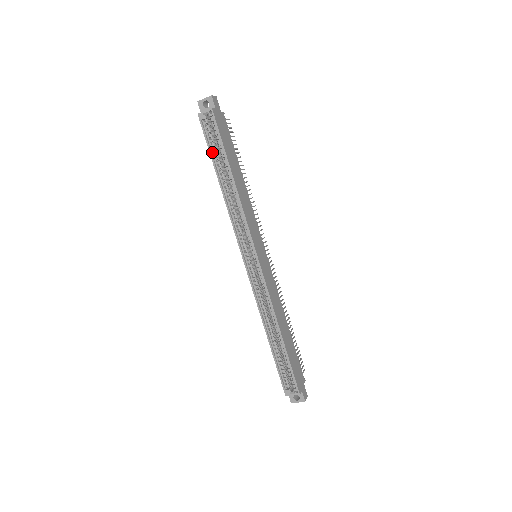
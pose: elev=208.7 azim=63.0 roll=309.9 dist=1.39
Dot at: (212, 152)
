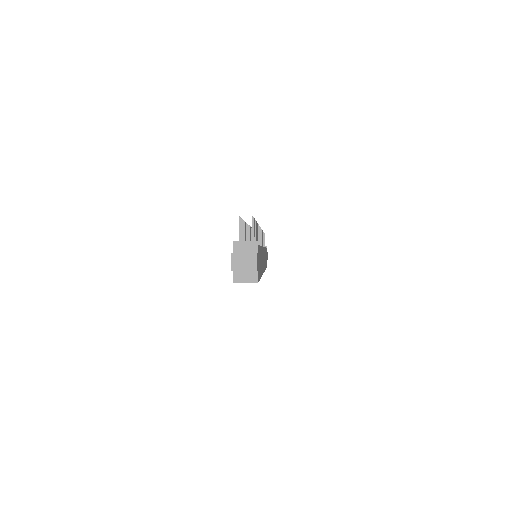
Dot at: occluded
